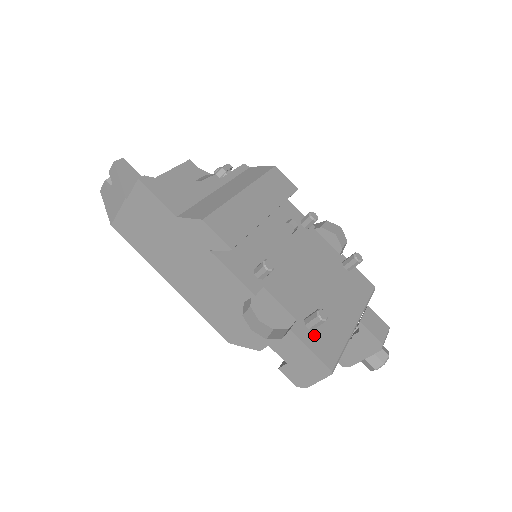
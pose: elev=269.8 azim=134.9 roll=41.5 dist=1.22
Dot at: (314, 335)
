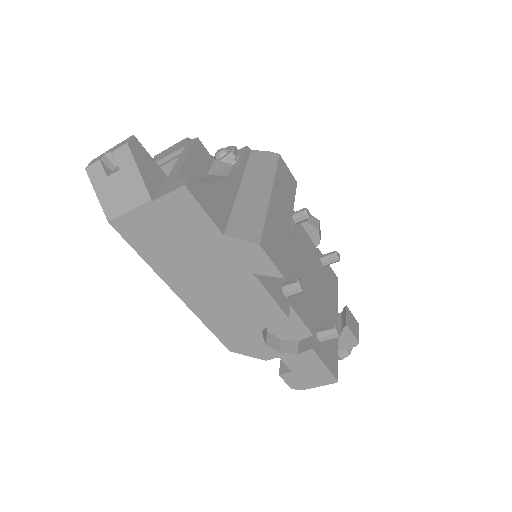
Dot at: (324, 347)
